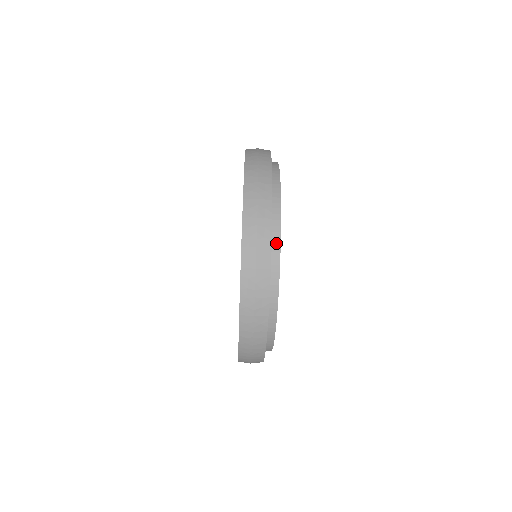
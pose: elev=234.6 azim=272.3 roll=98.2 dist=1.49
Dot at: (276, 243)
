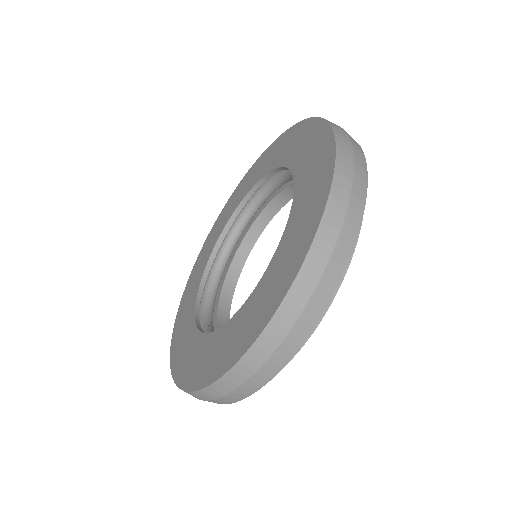
Dot at: occluded
